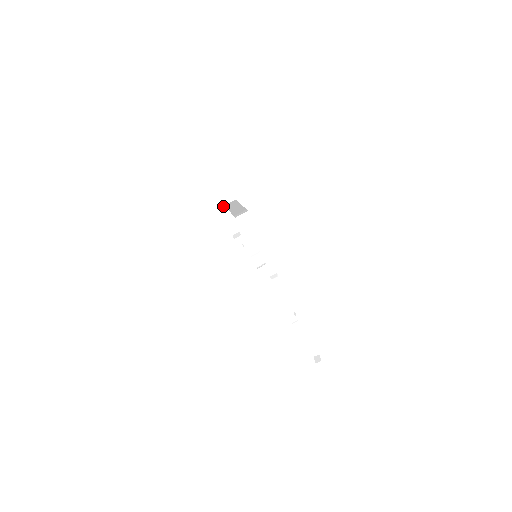
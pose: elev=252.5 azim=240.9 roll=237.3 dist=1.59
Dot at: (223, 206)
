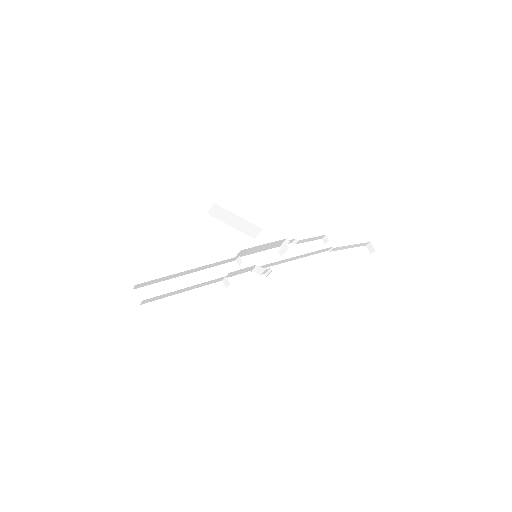
Dot at: (193, 286)
